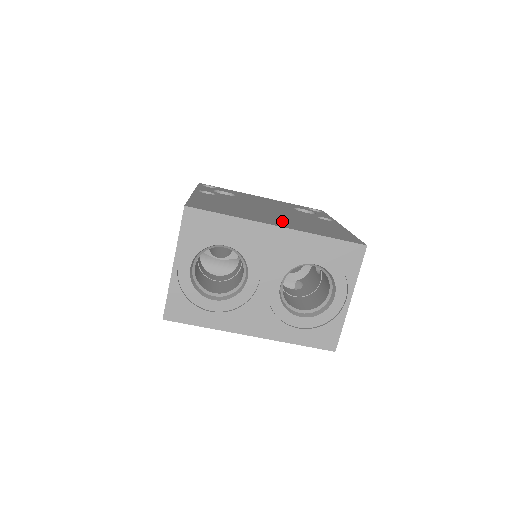
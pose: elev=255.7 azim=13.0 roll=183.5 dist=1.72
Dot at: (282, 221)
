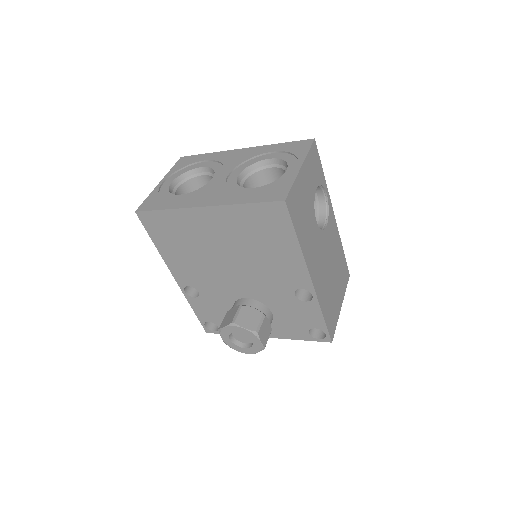
Dot at: occluded
